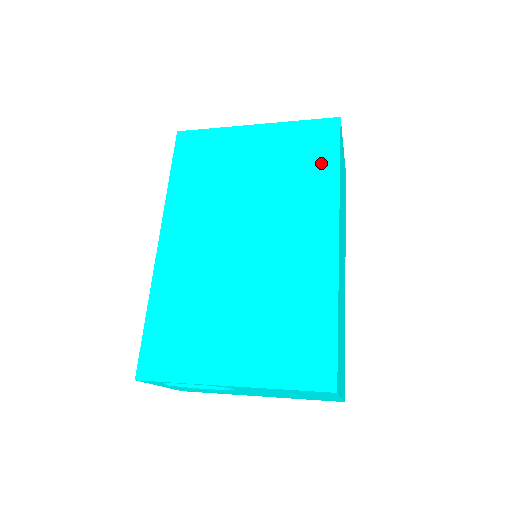
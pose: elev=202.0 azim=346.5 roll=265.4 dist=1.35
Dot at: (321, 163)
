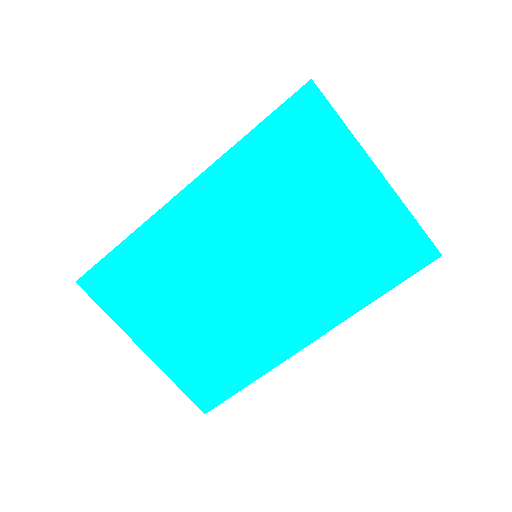
Dot at: (376, 276)
